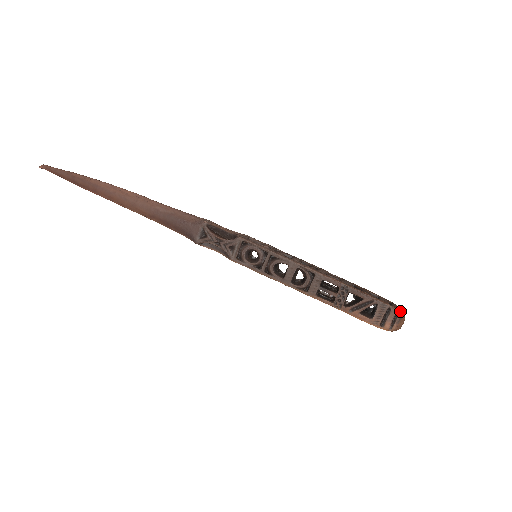
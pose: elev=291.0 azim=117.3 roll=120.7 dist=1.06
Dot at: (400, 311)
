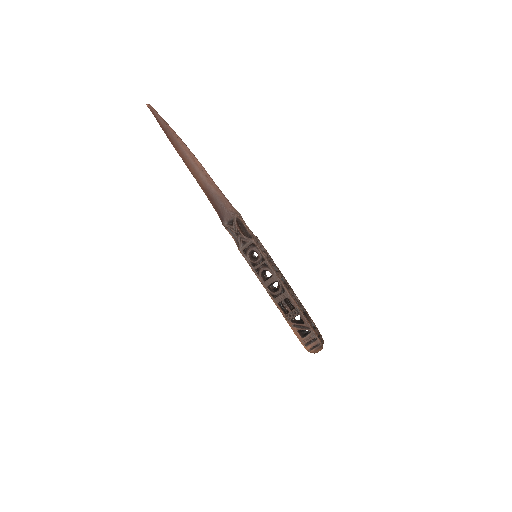
Dot at: (321, 344)
